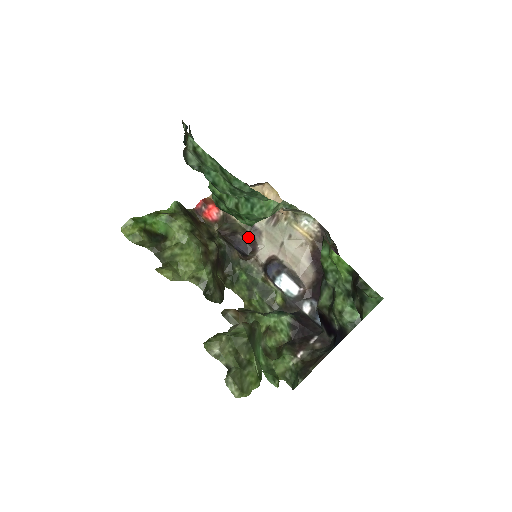
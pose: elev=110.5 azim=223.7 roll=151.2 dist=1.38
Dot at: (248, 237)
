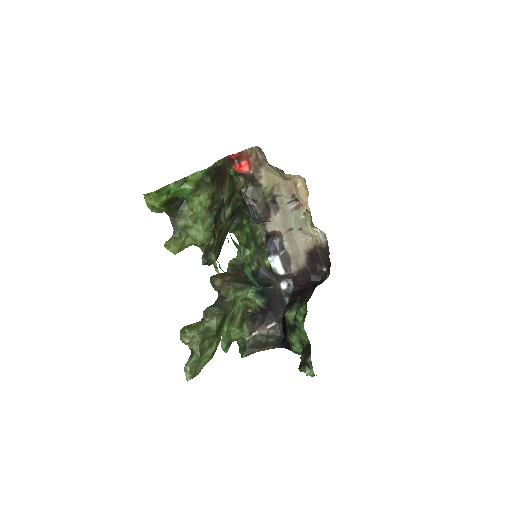
Dot at: (265, 208)
